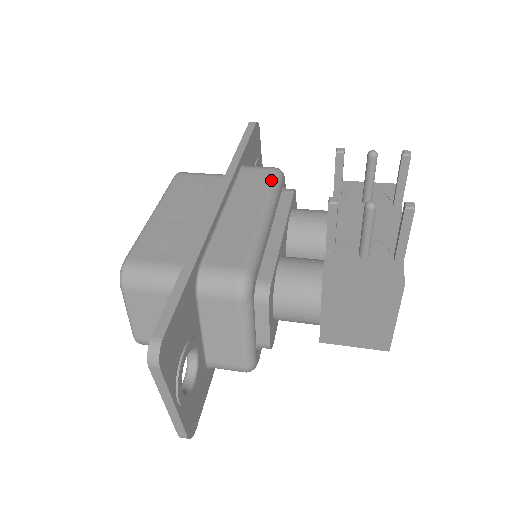
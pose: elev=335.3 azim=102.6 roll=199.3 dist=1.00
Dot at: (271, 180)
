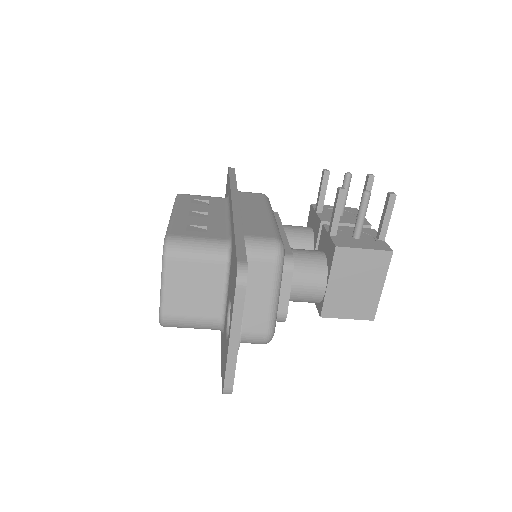
Dot at: (265, 198)
